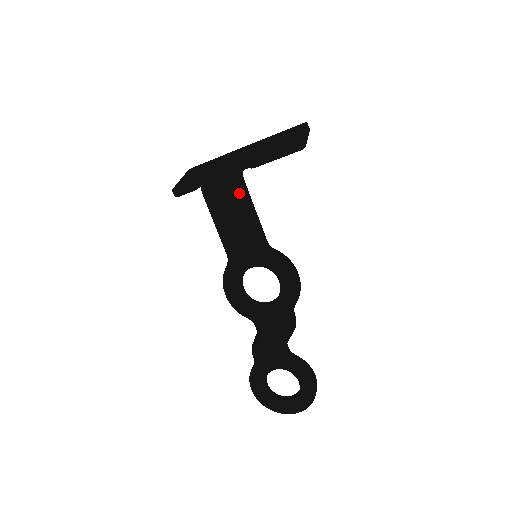
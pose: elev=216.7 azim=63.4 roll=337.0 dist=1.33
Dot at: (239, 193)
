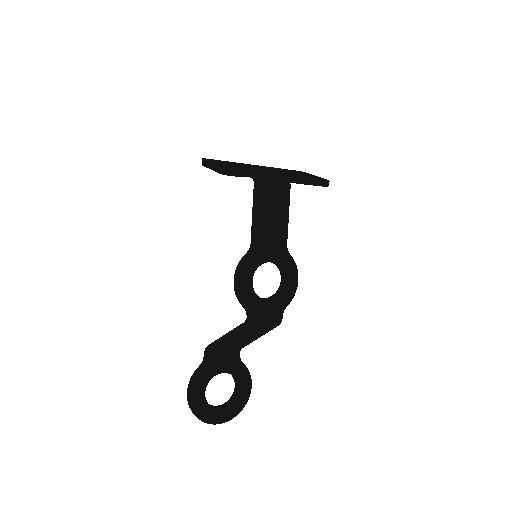
Dot at: (285, 196)
